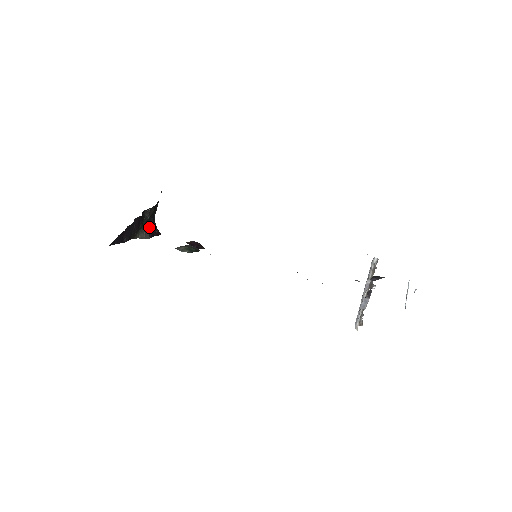
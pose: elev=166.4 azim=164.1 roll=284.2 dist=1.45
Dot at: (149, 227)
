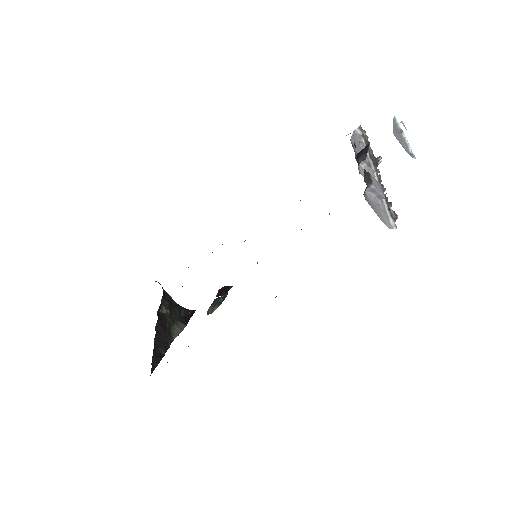
Dot at: (178, 317)
